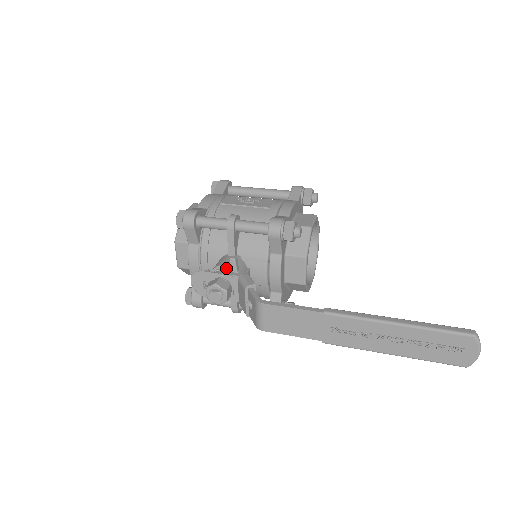
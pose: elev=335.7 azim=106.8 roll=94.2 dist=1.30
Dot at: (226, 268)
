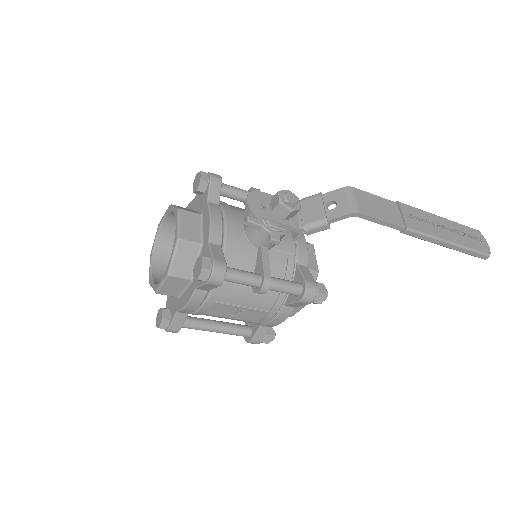
Dot at: occluded
